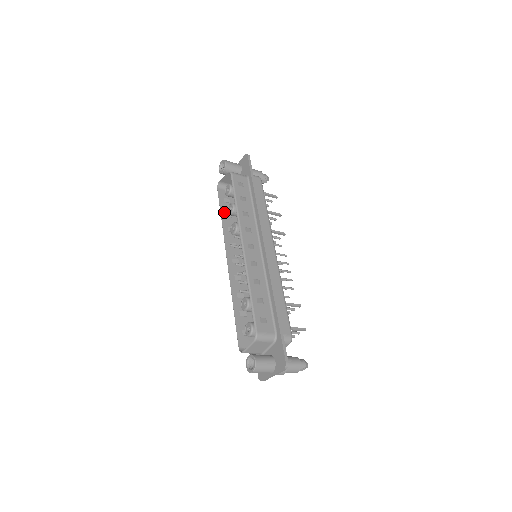
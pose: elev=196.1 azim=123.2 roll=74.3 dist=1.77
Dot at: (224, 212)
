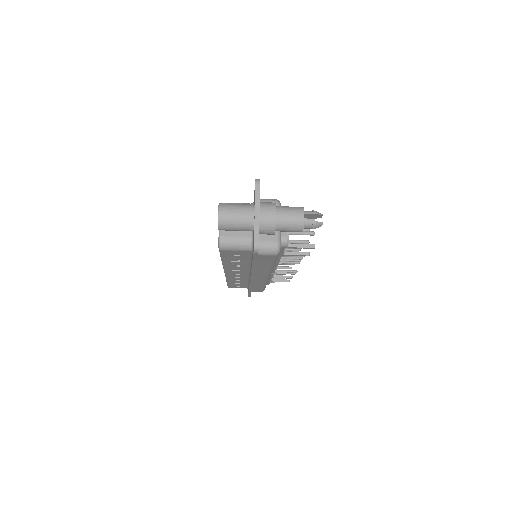
Dot at: occluded
